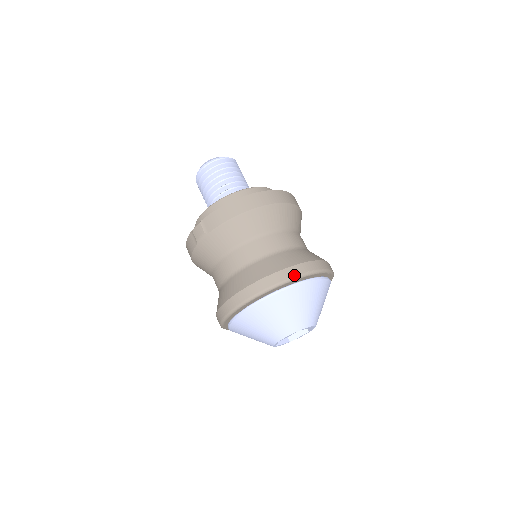
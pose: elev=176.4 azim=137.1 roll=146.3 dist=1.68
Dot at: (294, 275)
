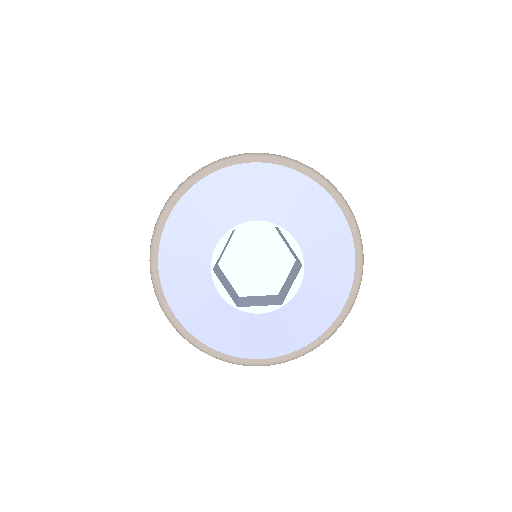
Dot at: (204, 167)
